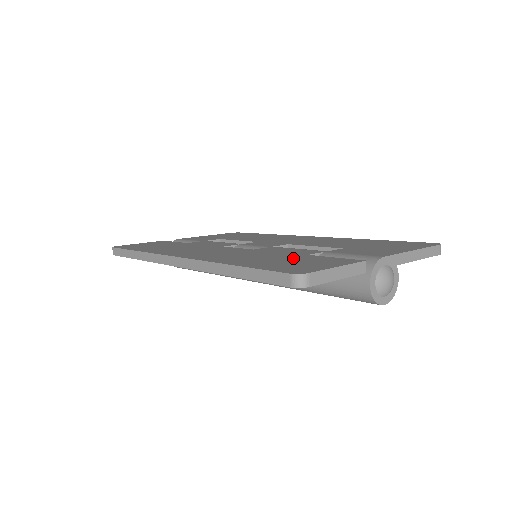
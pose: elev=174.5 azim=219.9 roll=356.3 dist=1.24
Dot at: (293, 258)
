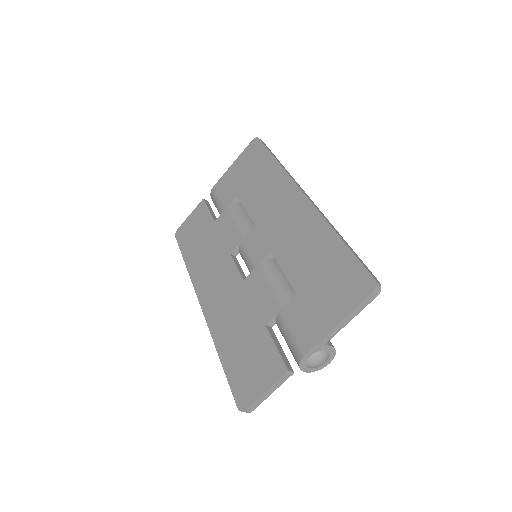
Dot at: (253, 341)
